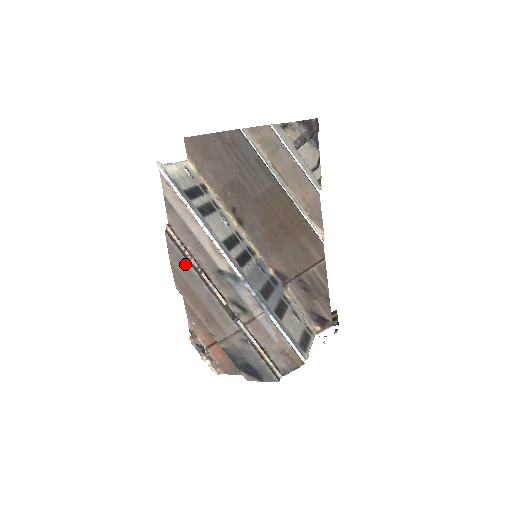
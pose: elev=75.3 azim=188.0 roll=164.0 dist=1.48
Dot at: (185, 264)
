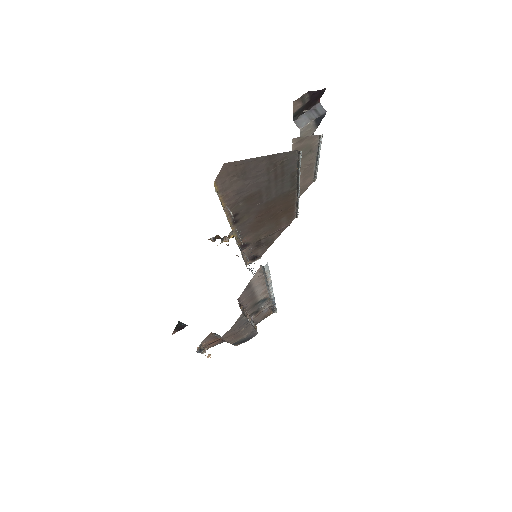
Dot at: (243, 321)
